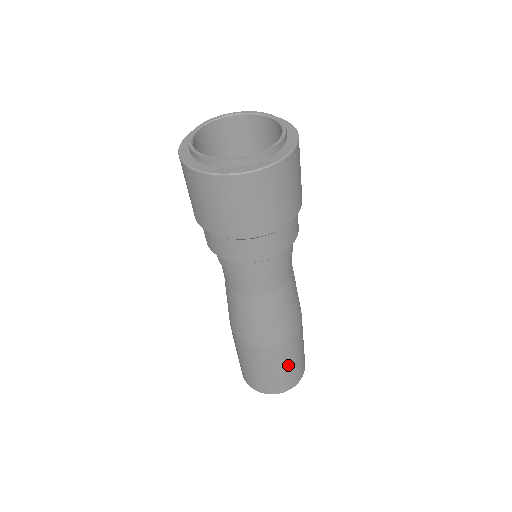
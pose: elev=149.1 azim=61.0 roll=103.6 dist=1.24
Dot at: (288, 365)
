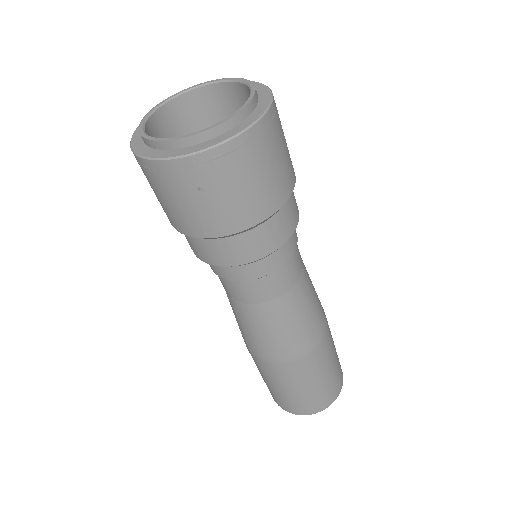
Dot at: (294, 389)
